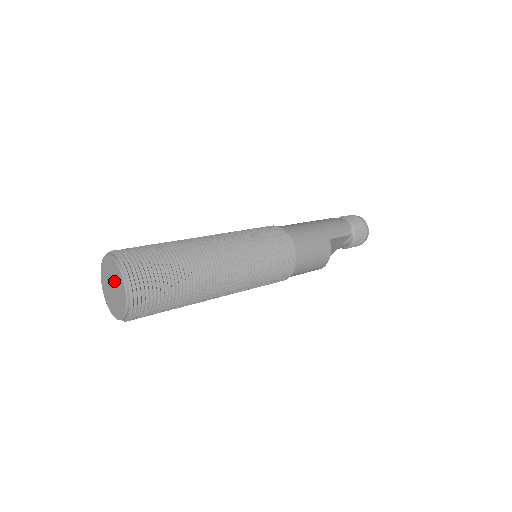
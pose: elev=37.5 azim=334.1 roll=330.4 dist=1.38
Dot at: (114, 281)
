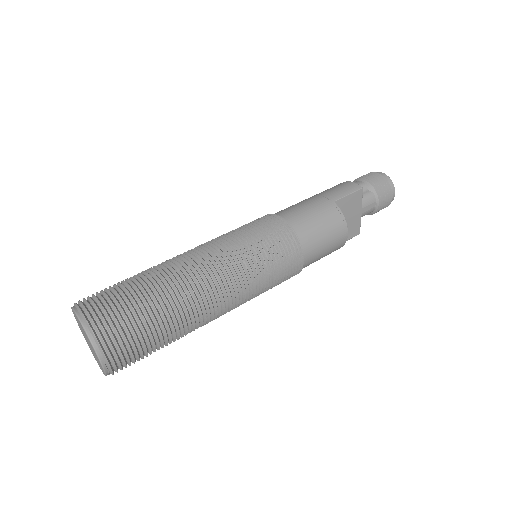
Dot at: occluded
